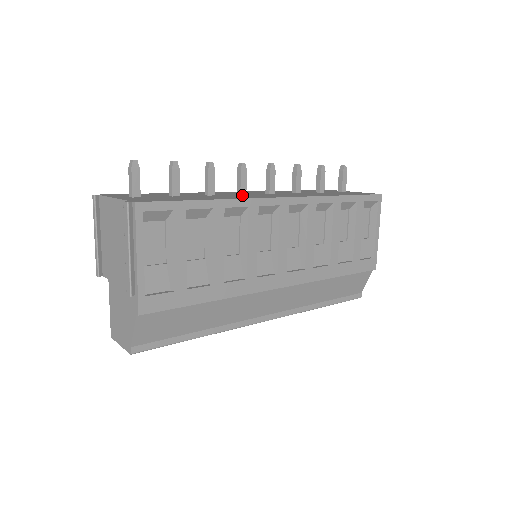
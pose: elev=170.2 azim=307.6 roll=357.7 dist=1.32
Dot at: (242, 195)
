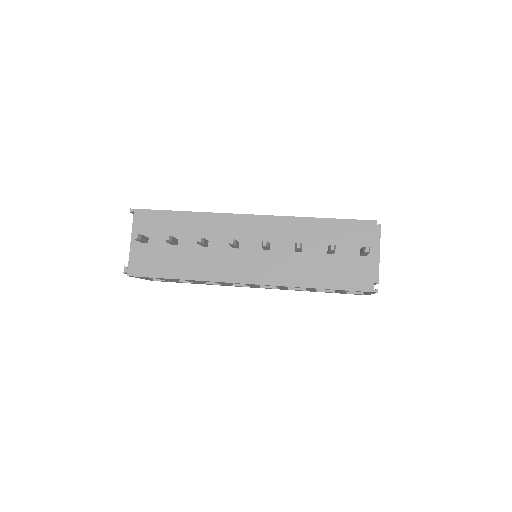
Dot at: (228, 255)
